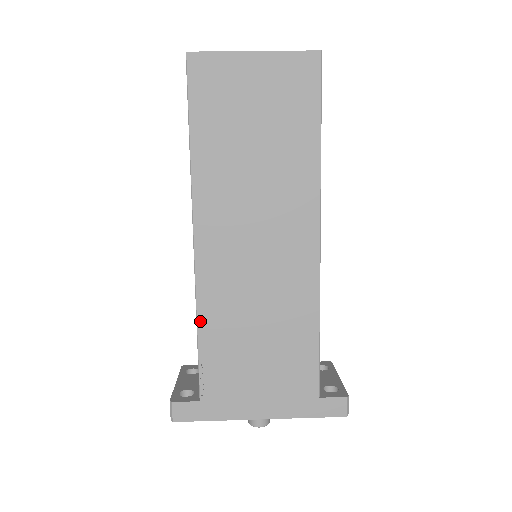
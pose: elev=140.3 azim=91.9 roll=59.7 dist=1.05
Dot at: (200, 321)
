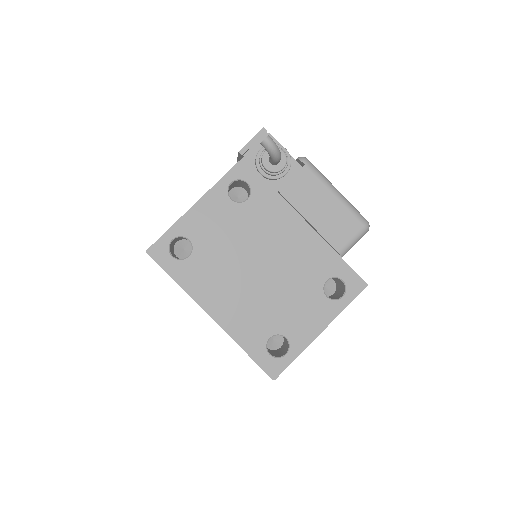
Dot at: occluded
